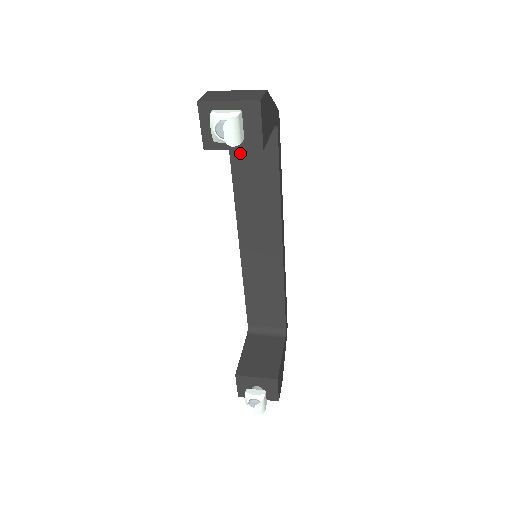
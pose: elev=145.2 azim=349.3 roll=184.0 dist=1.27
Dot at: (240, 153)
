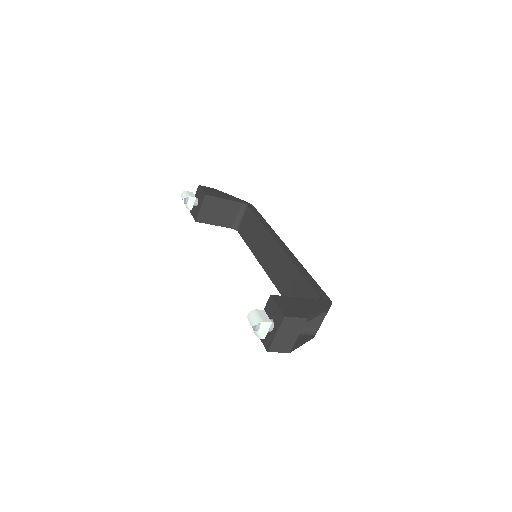
Dot at: (245, 233)
